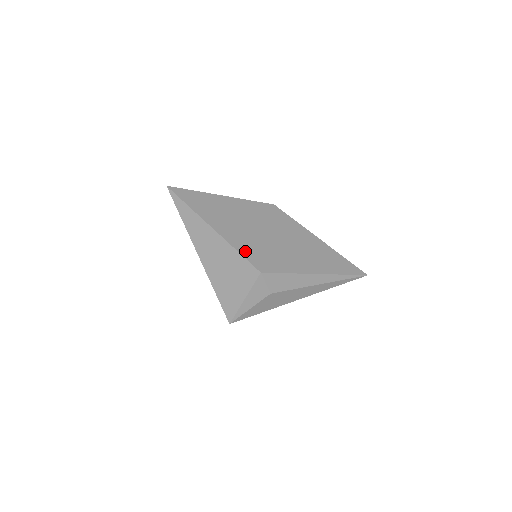
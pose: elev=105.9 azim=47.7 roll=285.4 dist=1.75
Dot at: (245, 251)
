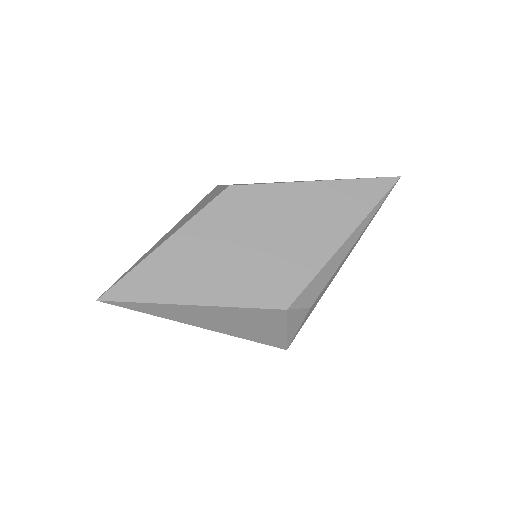
Dot at: (249, 298)
